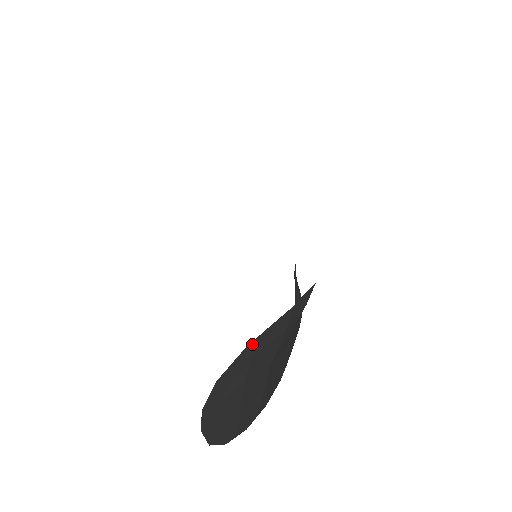
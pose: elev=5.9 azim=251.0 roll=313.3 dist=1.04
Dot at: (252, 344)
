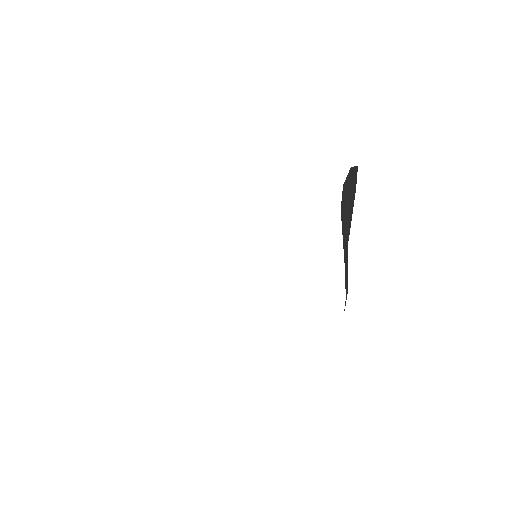
Dot at: (351, 171)
